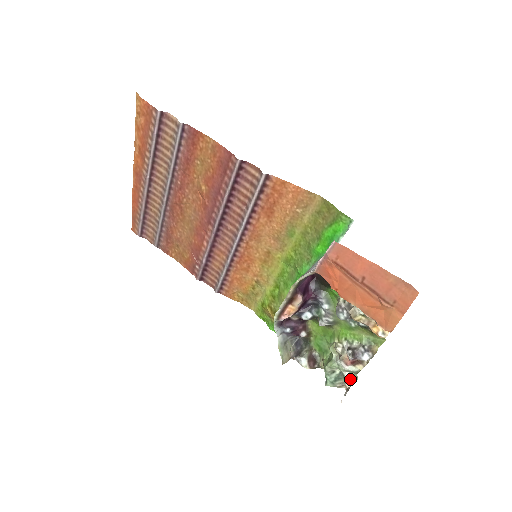
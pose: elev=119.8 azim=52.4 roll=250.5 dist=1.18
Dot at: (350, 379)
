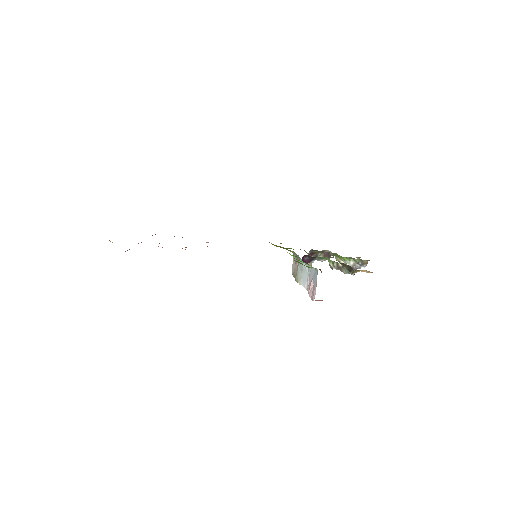
Dot at: occluded
